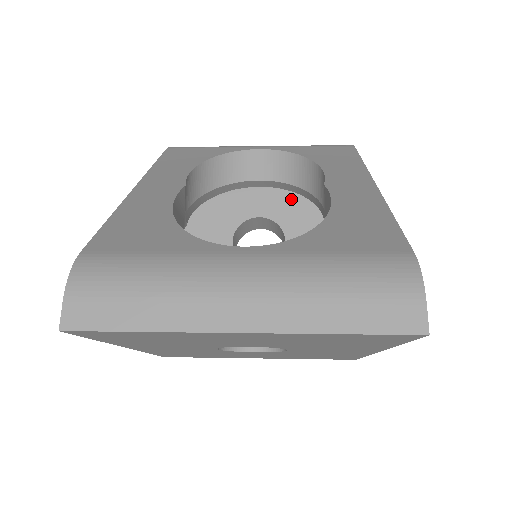
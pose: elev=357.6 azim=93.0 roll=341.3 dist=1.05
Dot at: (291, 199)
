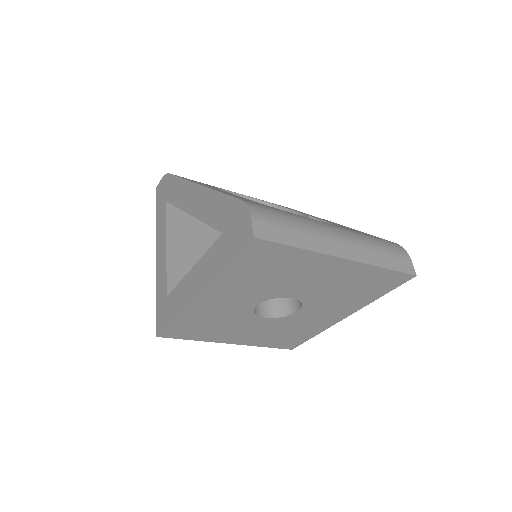
Dot at: occluded
